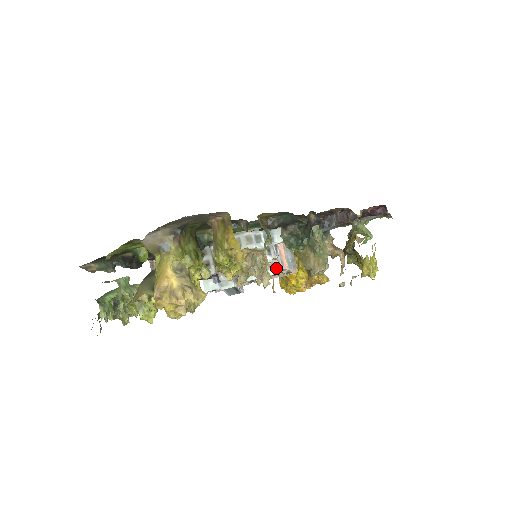
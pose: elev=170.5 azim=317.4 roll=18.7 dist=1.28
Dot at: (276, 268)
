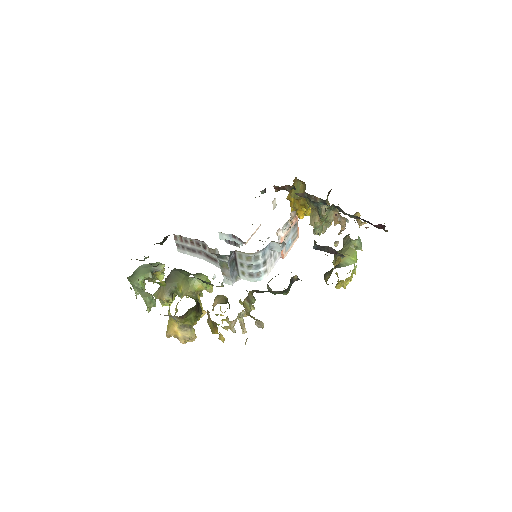
Dot at: (269, 269)
